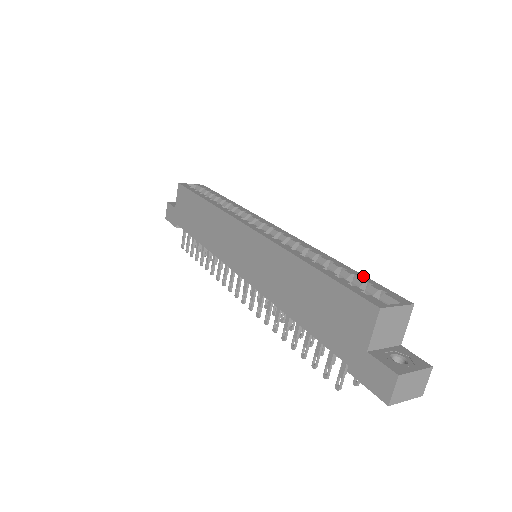
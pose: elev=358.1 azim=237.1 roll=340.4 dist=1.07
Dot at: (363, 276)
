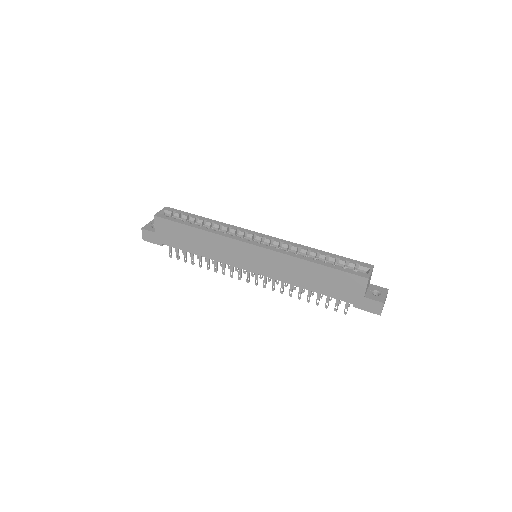
Dot at: (341, 257)
